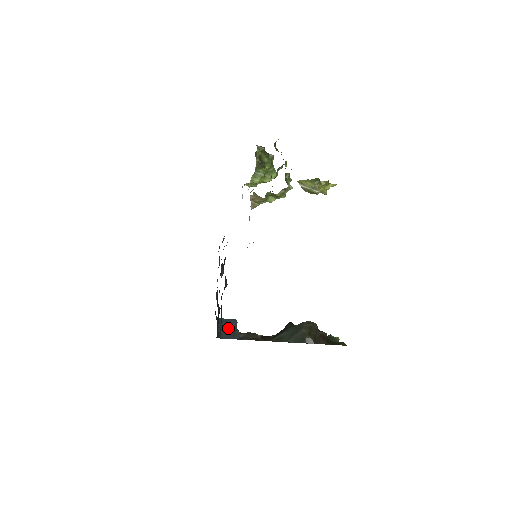
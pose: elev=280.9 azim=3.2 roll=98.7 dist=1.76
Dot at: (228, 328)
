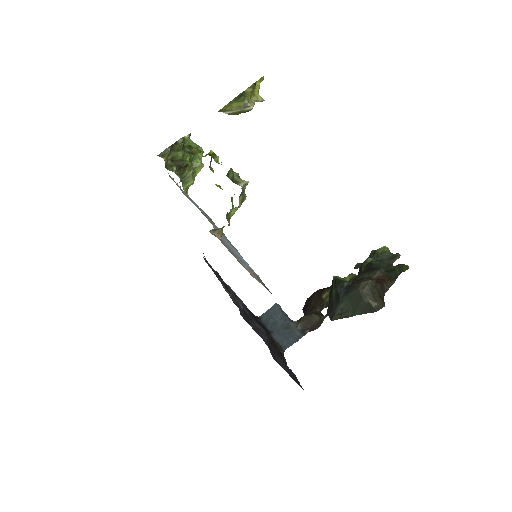
Dot at: (280, 326)
